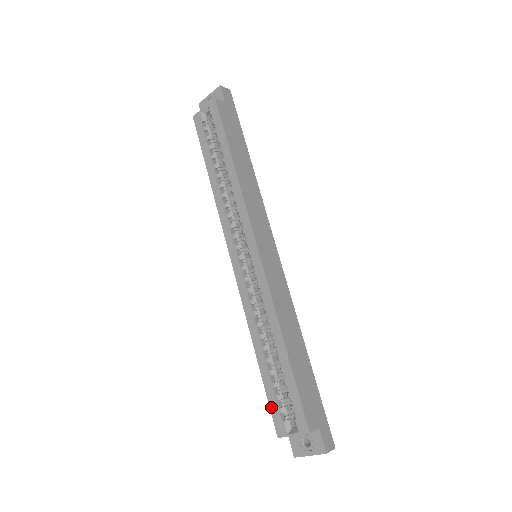
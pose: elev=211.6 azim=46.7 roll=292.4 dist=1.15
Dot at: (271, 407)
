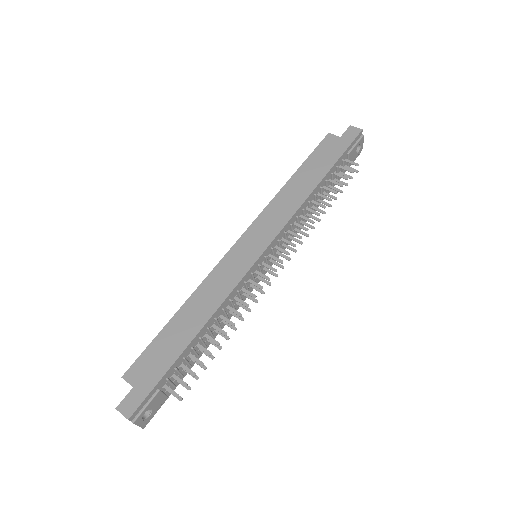
Dot at: occluded
